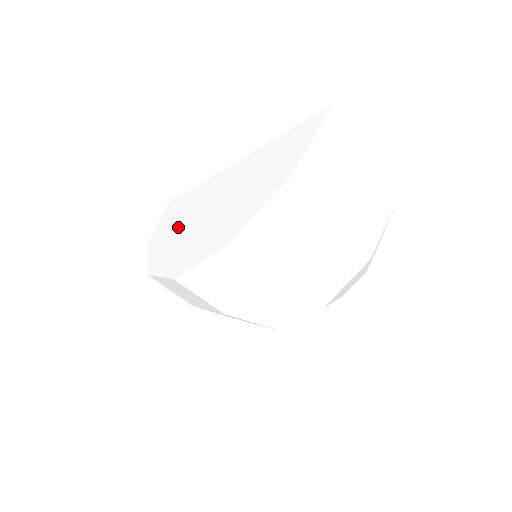
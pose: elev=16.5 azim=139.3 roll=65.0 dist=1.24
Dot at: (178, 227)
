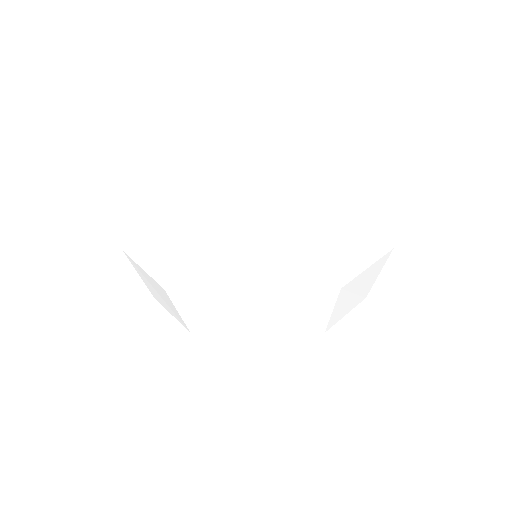
Dot at: (185, 183)
